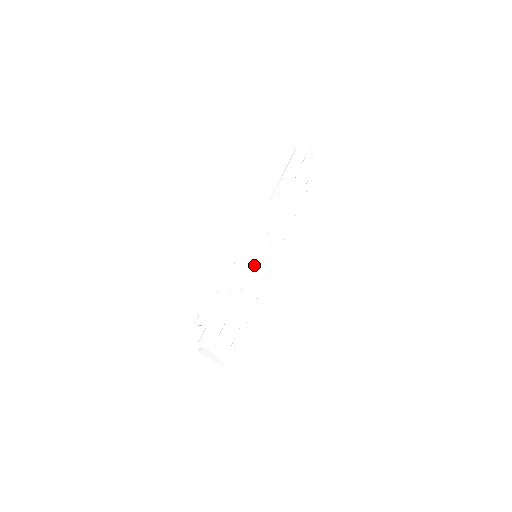
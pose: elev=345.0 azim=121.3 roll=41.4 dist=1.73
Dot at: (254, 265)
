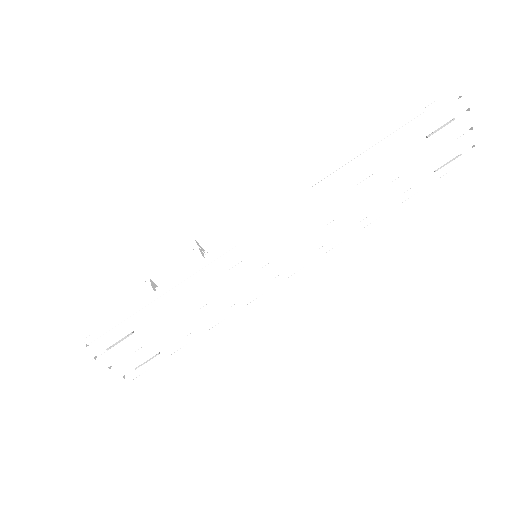
Dot at: (228, 271)
